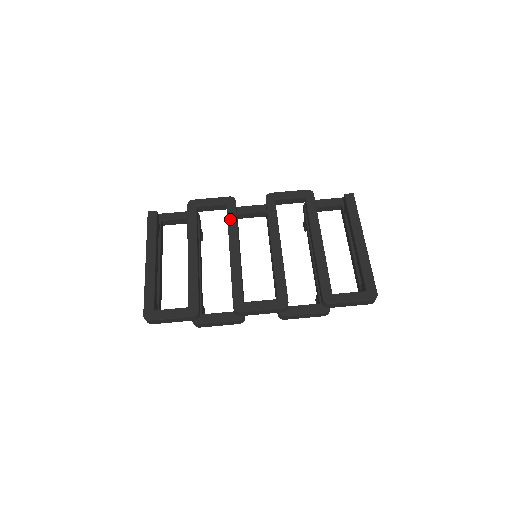
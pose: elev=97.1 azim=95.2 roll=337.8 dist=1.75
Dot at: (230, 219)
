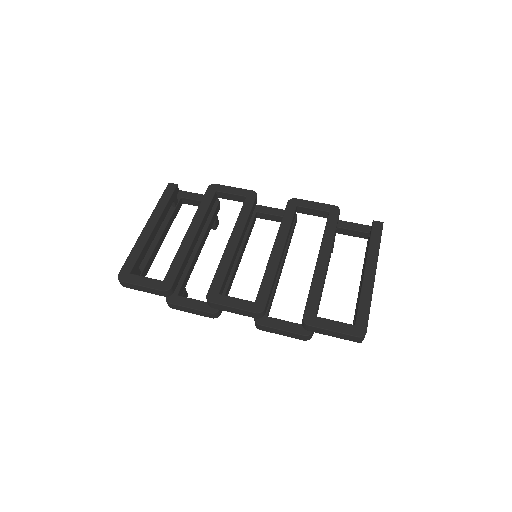
Dot at: (243, 211)
